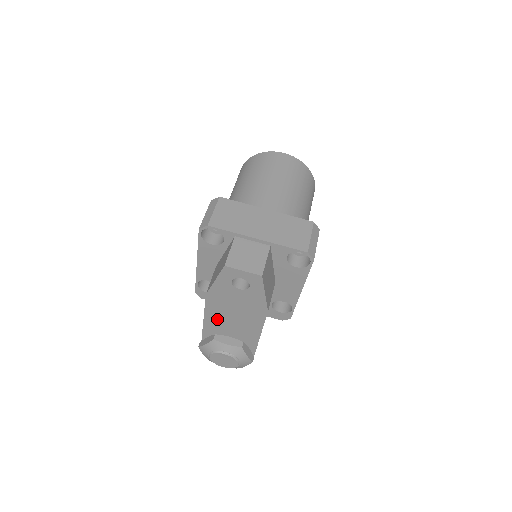
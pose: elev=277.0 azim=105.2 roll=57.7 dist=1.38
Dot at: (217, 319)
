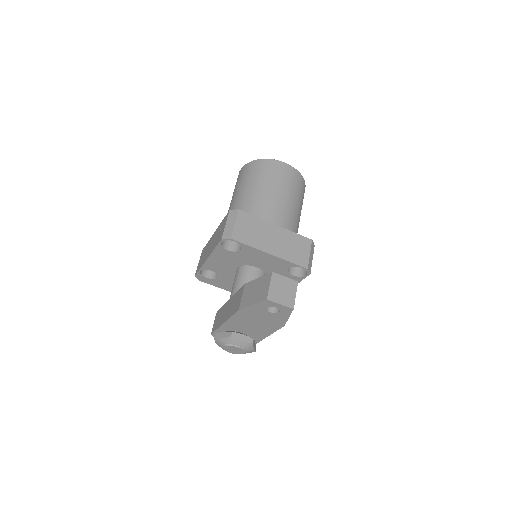
Dot at: (238, 323)
